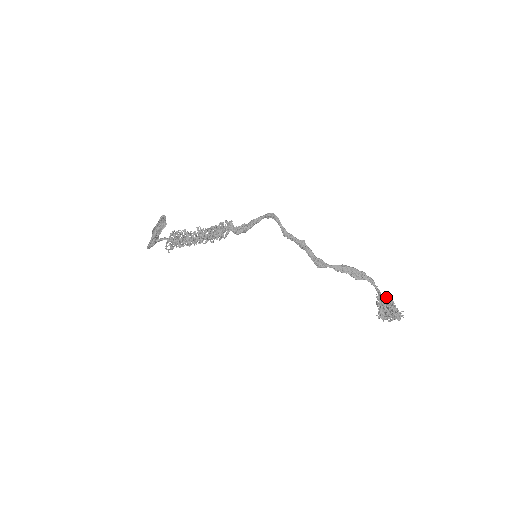
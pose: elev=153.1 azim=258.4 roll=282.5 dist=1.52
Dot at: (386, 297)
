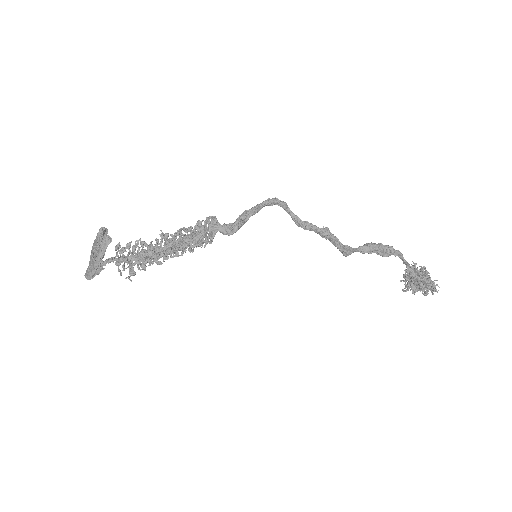
Dot at: (419, 269)
